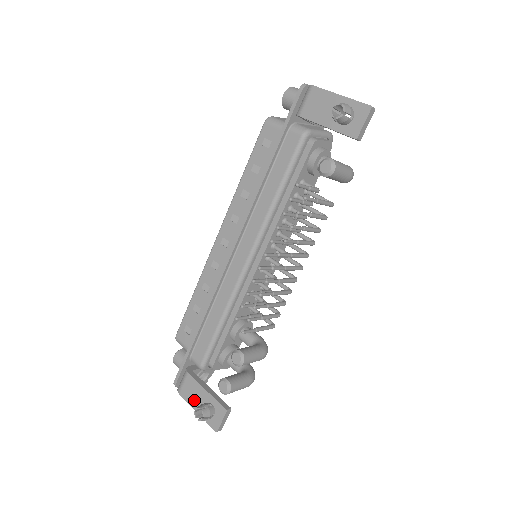
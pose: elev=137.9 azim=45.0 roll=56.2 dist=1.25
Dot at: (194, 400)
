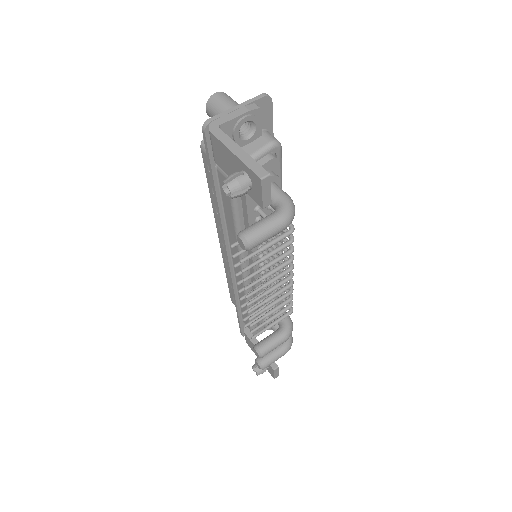
Dot at: occluded
